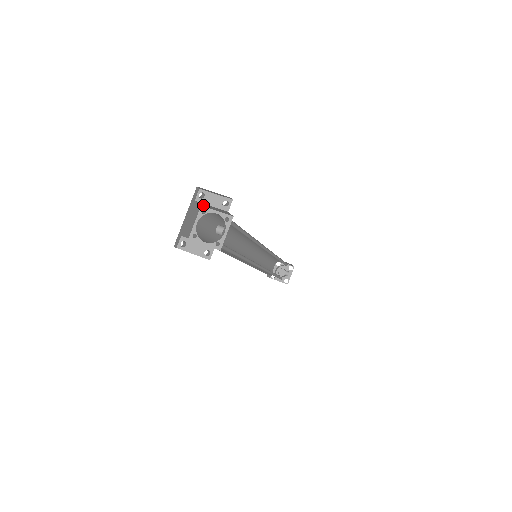
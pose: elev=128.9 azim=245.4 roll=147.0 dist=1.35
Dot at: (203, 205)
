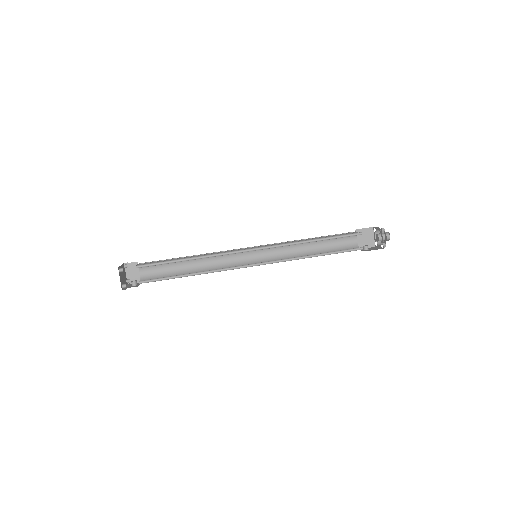
Dot at: occluded
